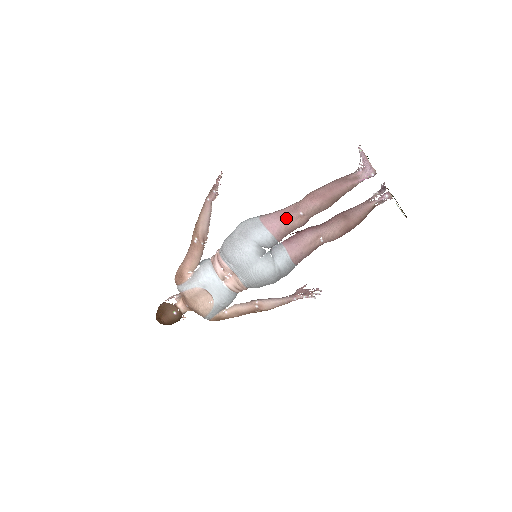
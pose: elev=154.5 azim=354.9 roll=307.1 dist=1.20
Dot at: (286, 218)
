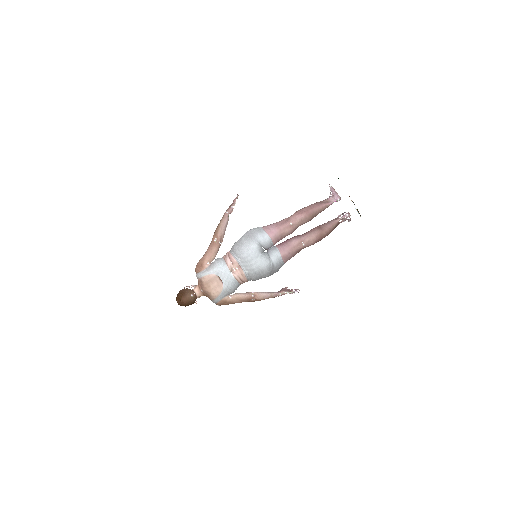
Dot at: (280, 227)
